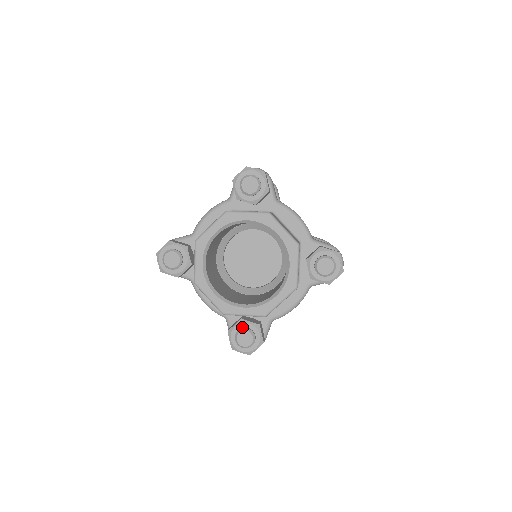
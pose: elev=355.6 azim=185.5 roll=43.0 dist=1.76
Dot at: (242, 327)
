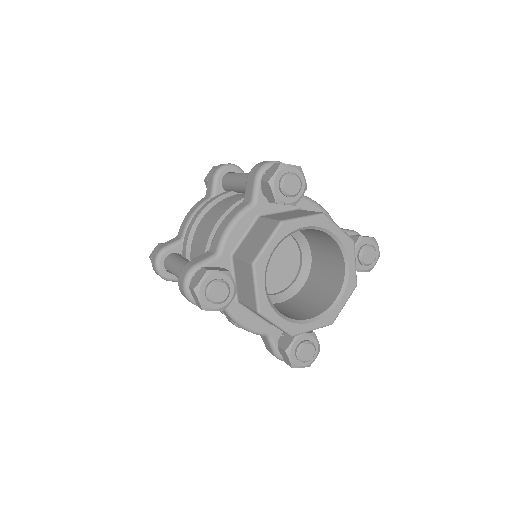
Dot at: (300, 341)
